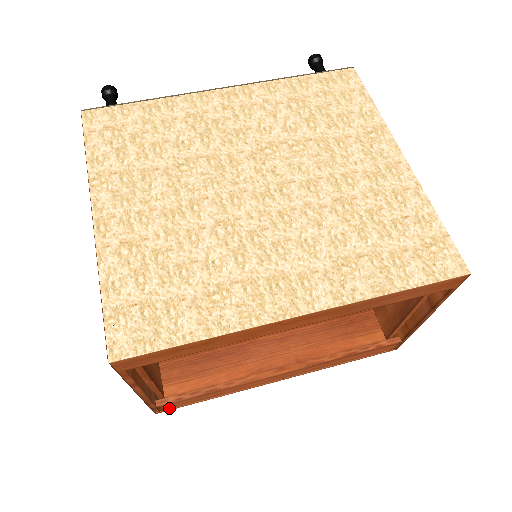
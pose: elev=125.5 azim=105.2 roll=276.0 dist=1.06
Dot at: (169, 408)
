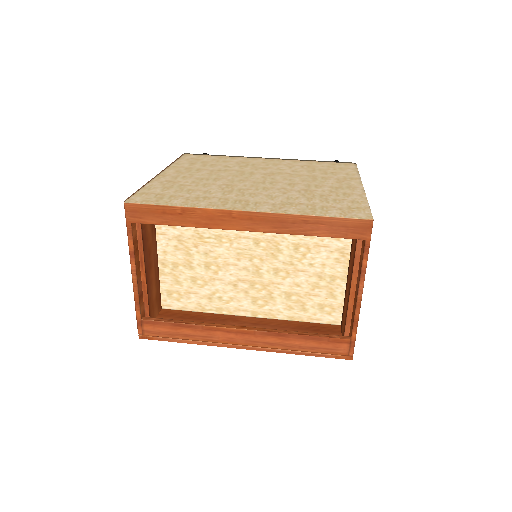
Dot at: (150, 334)
